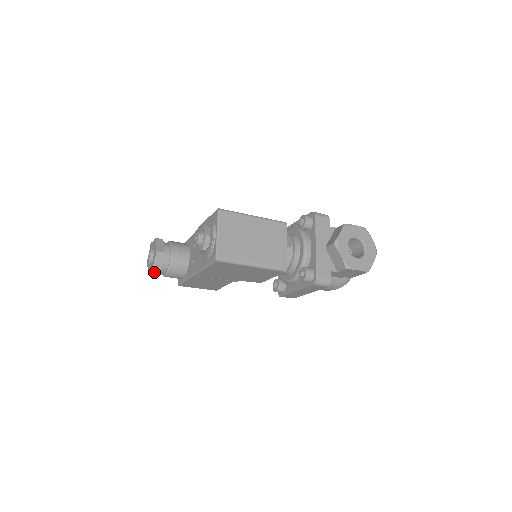
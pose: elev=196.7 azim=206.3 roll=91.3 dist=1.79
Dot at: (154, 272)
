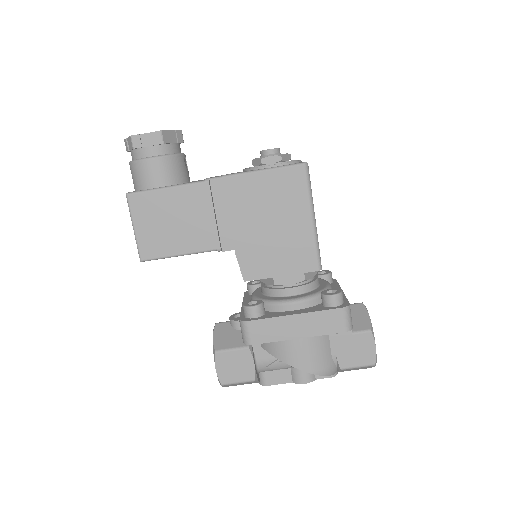
Dot at: (148, 139)
